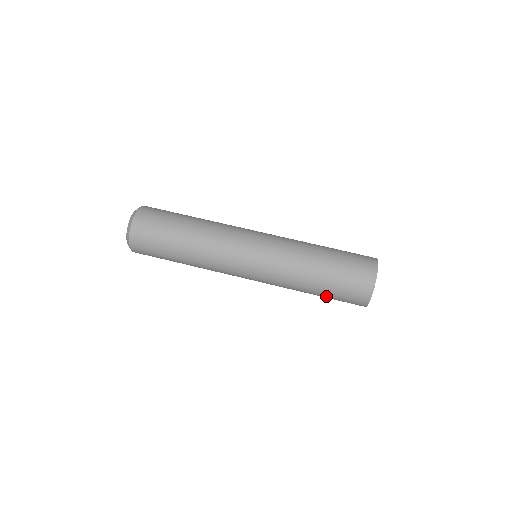
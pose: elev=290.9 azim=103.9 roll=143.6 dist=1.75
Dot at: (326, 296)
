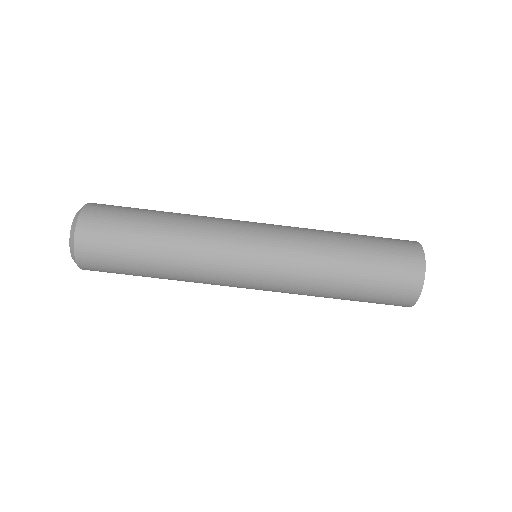
Dot at: occluded
